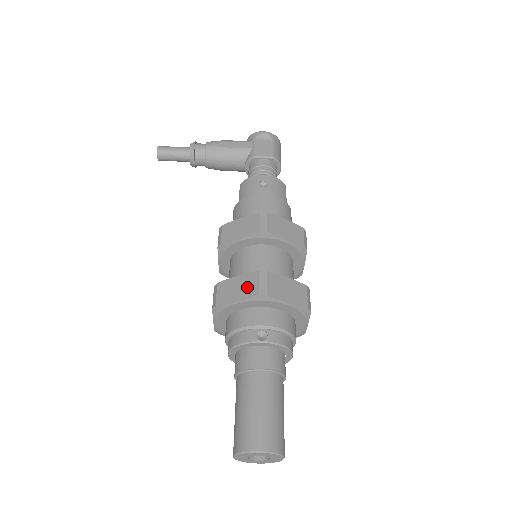
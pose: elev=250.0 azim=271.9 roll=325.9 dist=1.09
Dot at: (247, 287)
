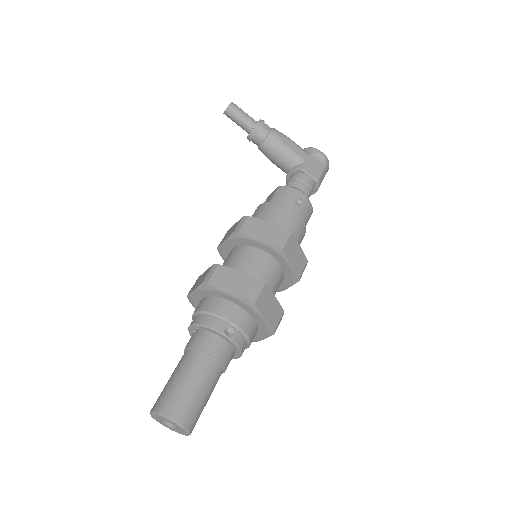
Dot at: (242, 286)
